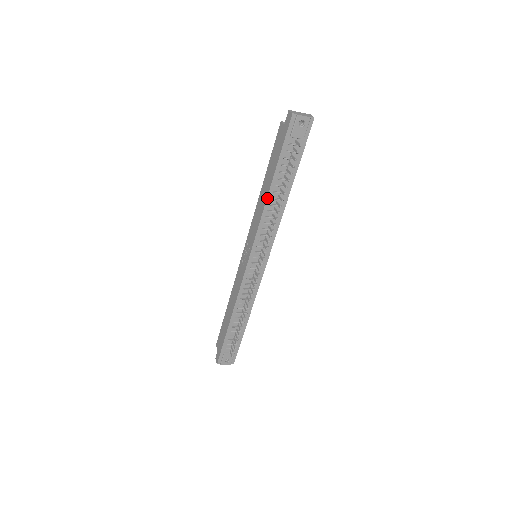
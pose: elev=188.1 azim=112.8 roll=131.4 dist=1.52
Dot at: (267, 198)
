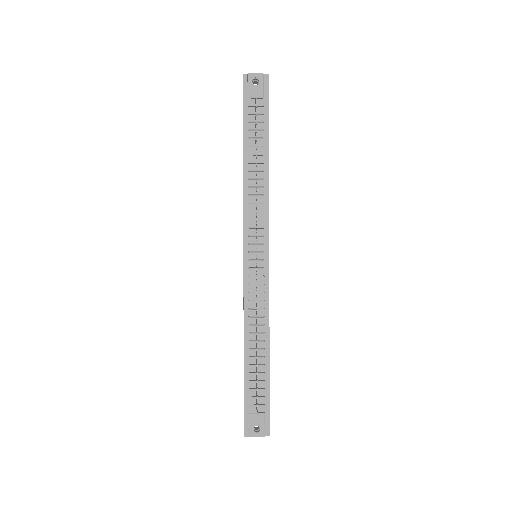
Dot at: (243, 172)
